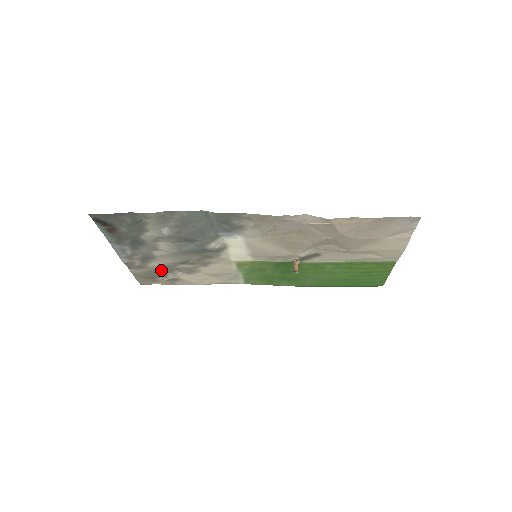
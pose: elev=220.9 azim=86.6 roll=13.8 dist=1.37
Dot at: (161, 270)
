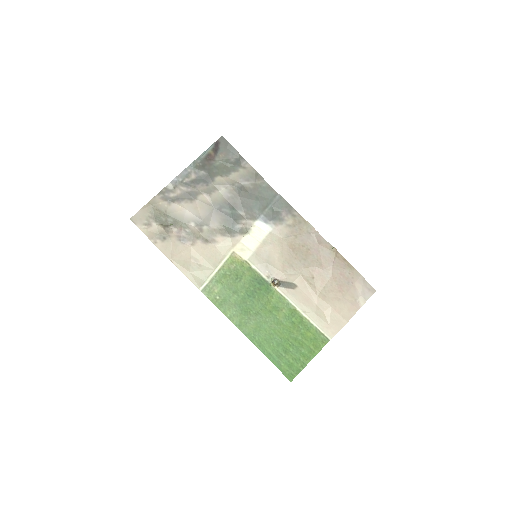
Dot at: (172, 218)
